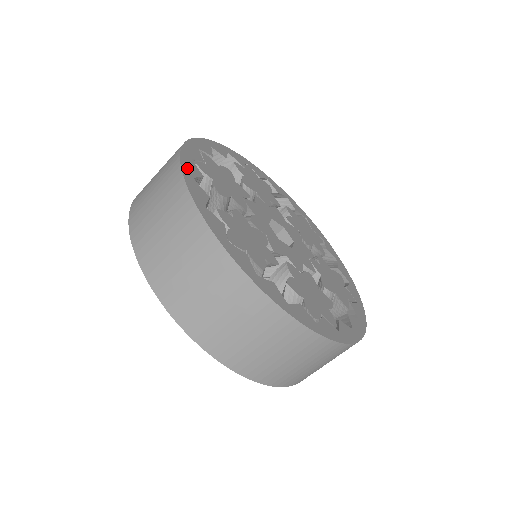
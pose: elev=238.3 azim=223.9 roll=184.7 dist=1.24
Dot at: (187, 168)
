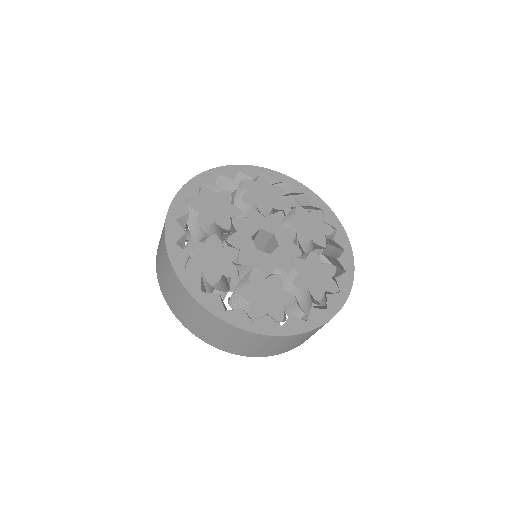
Dot at: (174, 212)
